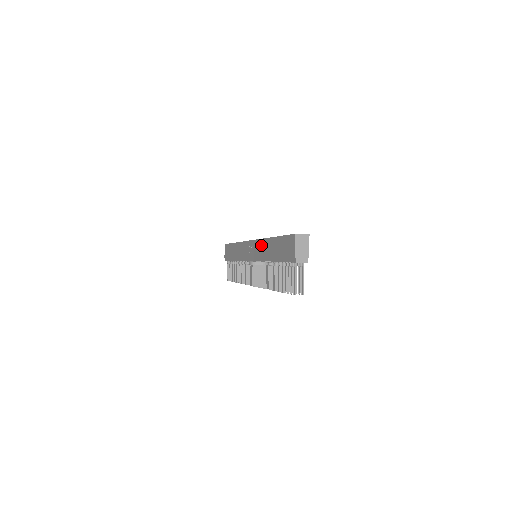
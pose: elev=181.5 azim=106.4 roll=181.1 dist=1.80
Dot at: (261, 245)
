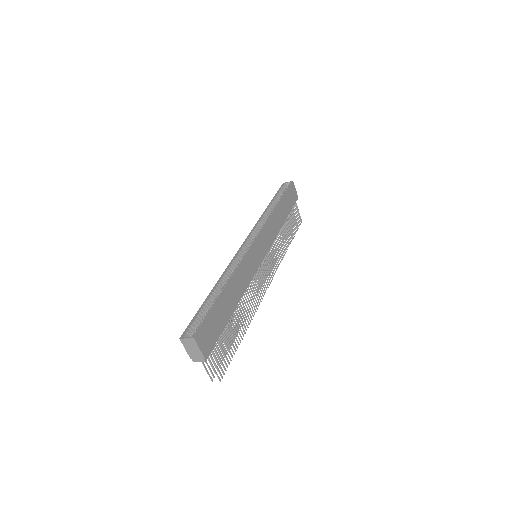
Dot at: occluded
